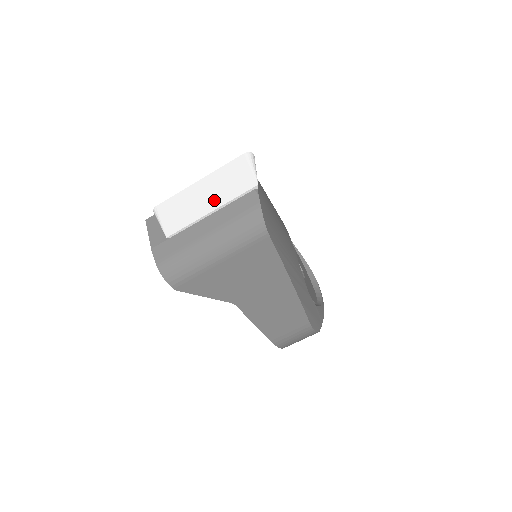
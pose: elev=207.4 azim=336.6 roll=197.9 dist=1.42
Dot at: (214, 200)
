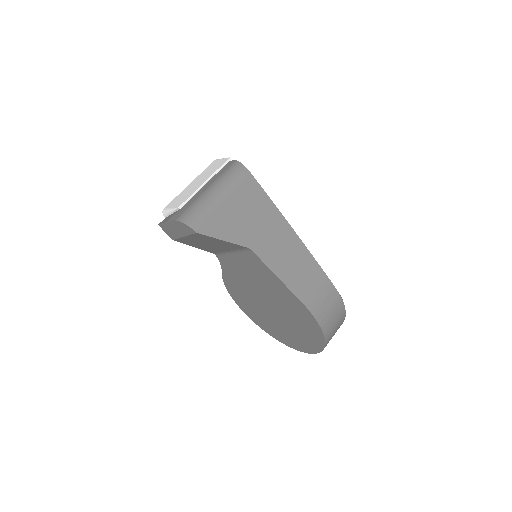
Dot at: (205, 178)
